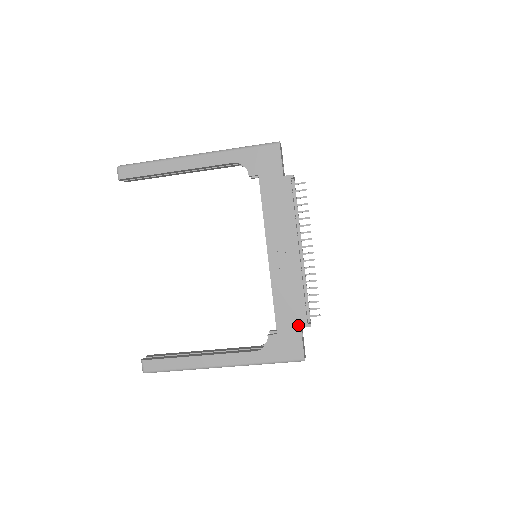
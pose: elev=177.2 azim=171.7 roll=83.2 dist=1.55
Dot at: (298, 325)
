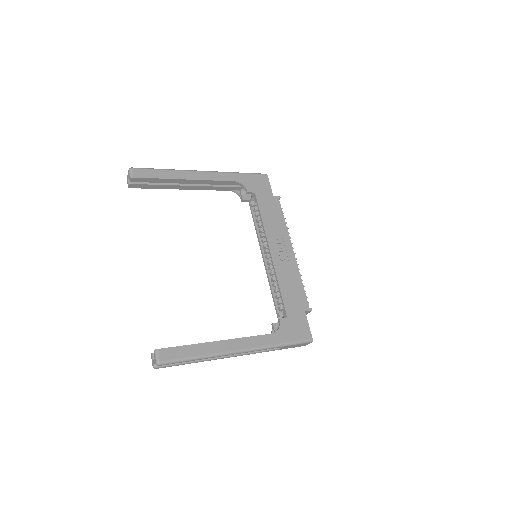
Dot at: (303, 309)
